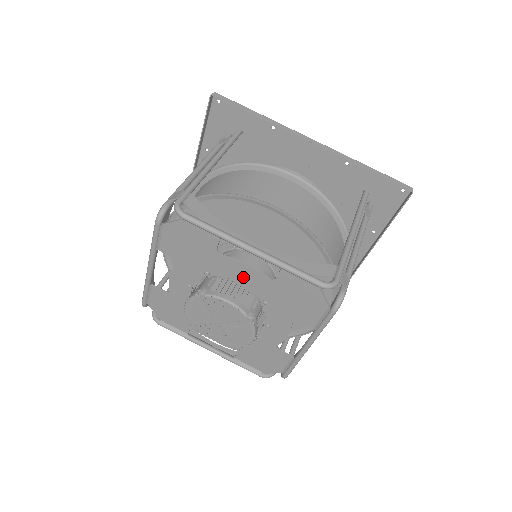
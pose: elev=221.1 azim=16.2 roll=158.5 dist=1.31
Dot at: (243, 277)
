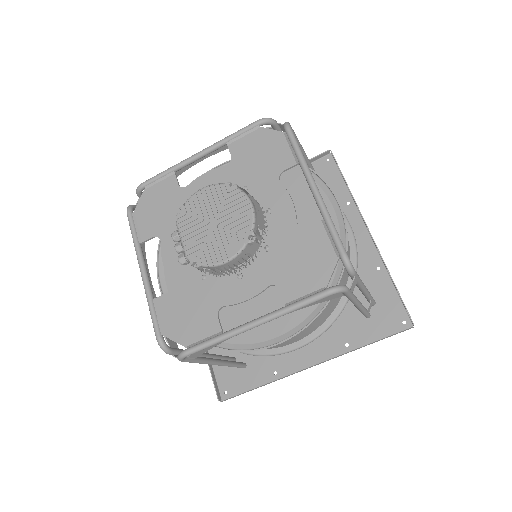
Dot at: (275, 210)
